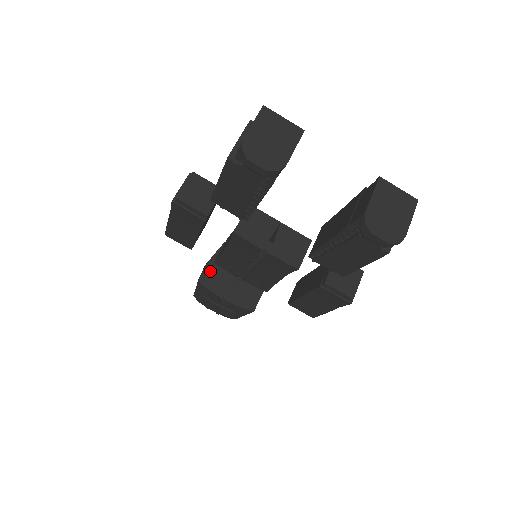
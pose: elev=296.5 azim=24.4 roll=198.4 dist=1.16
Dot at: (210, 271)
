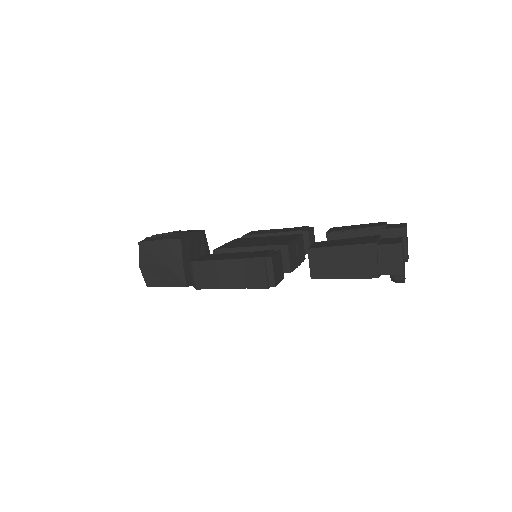
Dot at: (188, 272)
